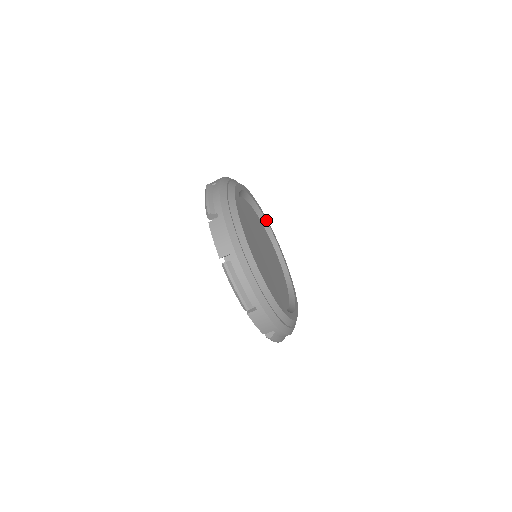
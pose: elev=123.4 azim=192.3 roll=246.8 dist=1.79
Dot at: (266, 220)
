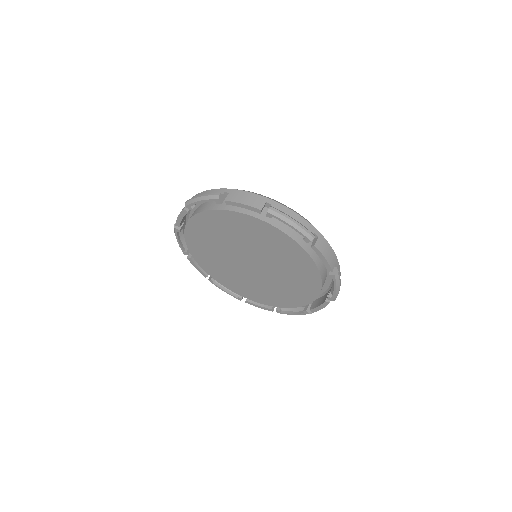
Dot at: occluded
